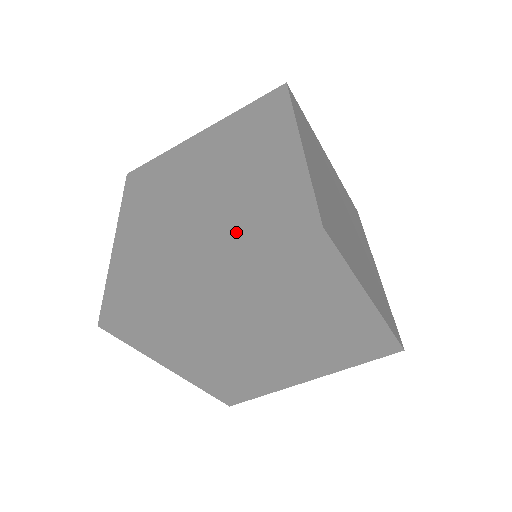
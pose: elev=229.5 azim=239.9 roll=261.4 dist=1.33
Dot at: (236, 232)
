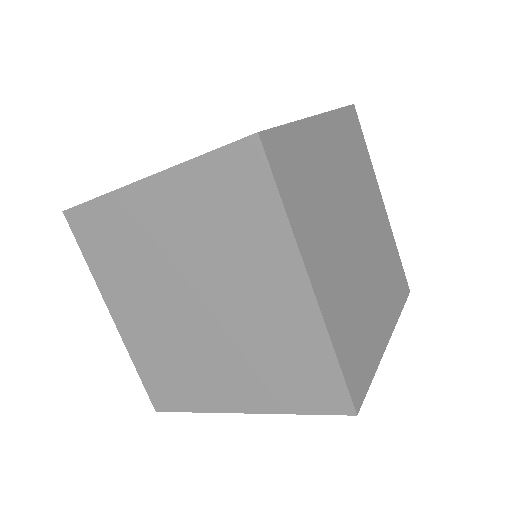
Dot at: (262, 379)
